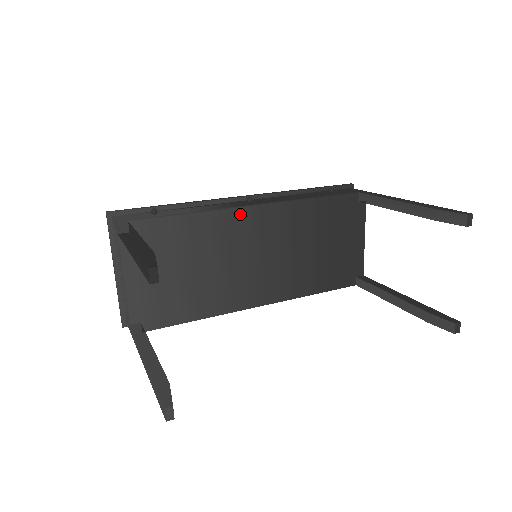
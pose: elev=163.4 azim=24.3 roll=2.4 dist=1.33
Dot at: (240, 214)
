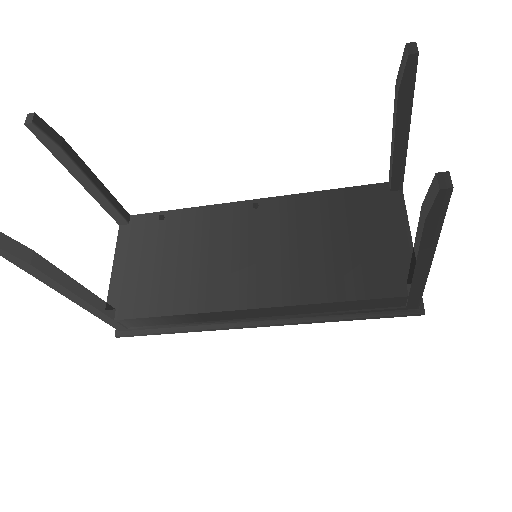
Dot at: (234, 208)
